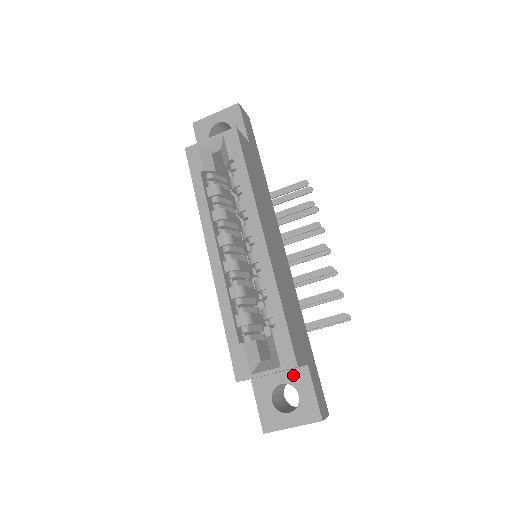
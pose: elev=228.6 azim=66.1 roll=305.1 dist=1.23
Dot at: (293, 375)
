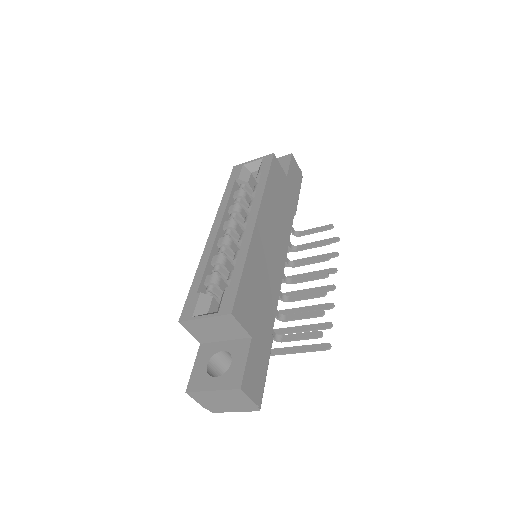
Dot at: (235, 344)
